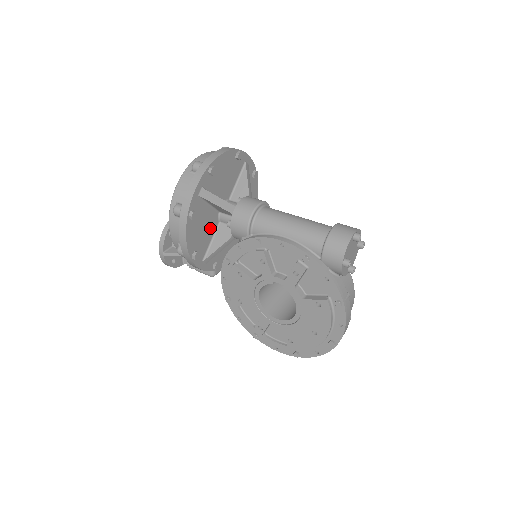
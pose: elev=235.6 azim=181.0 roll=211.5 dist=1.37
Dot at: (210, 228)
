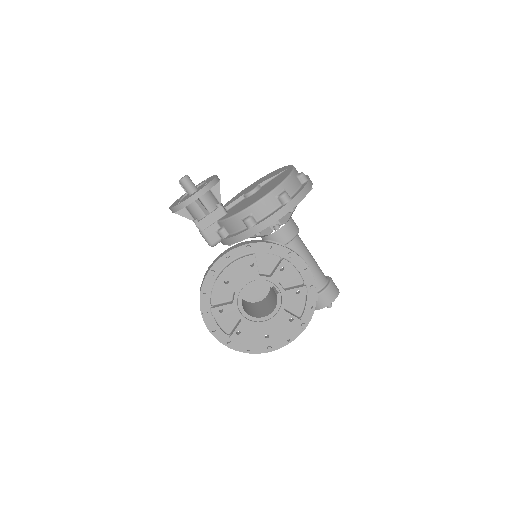
Dot at: occluded
